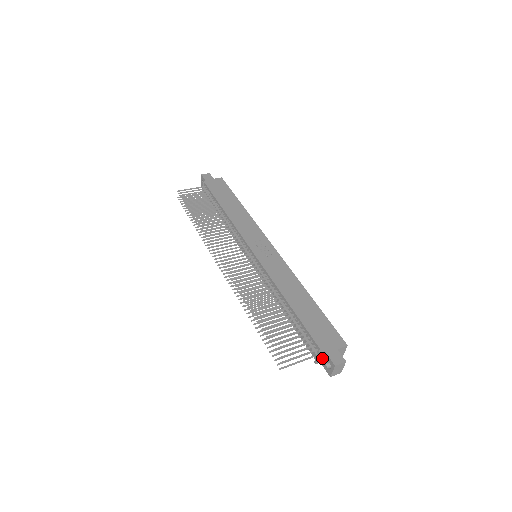
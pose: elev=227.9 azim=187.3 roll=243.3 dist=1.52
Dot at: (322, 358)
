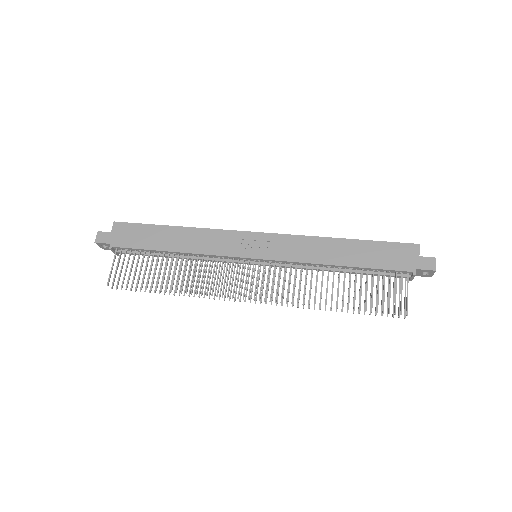
Dot at: occluded
